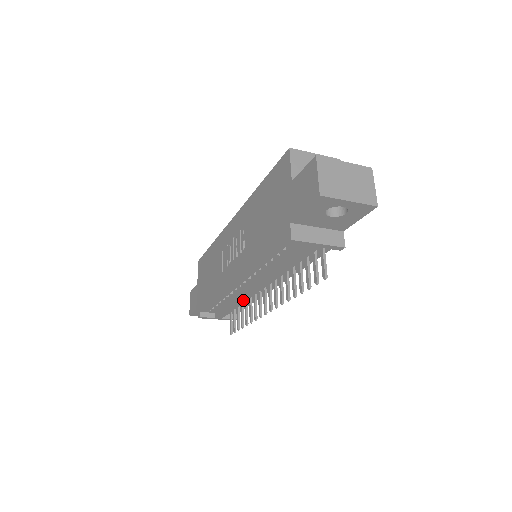
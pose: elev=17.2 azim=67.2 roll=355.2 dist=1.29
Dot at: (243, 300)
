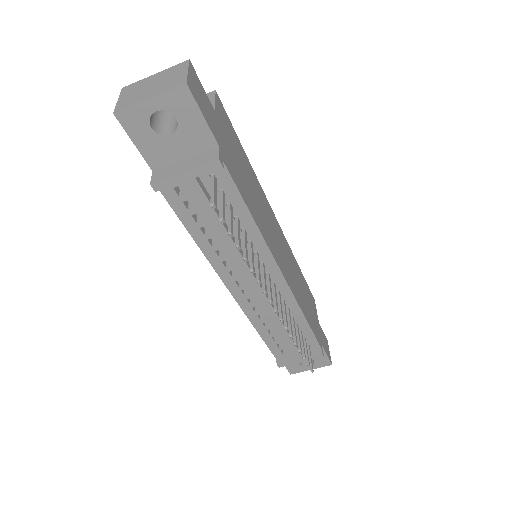
Dot at: (272, 314)
